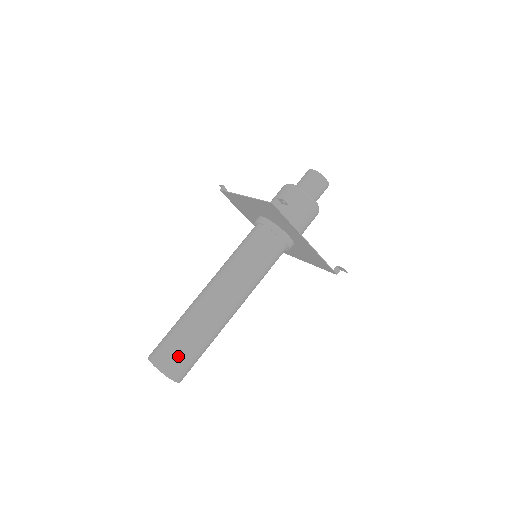
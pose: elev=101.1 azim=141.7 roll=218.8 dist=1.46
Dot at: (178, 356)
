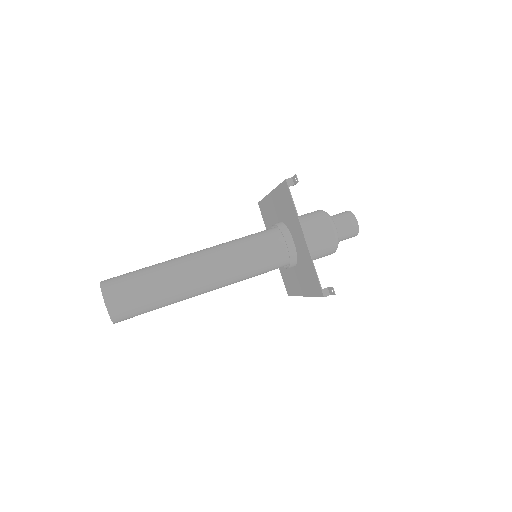
Dot at: (126, 286)
